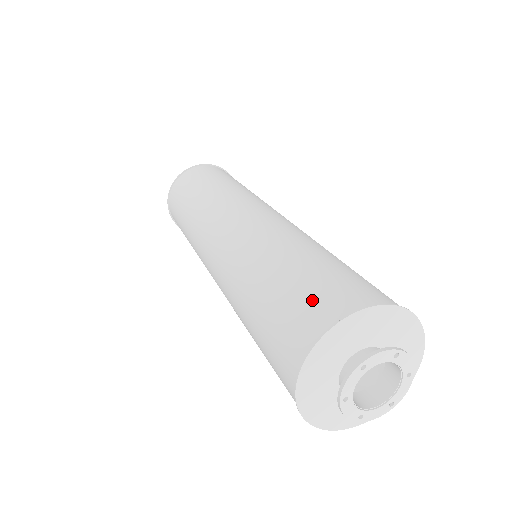
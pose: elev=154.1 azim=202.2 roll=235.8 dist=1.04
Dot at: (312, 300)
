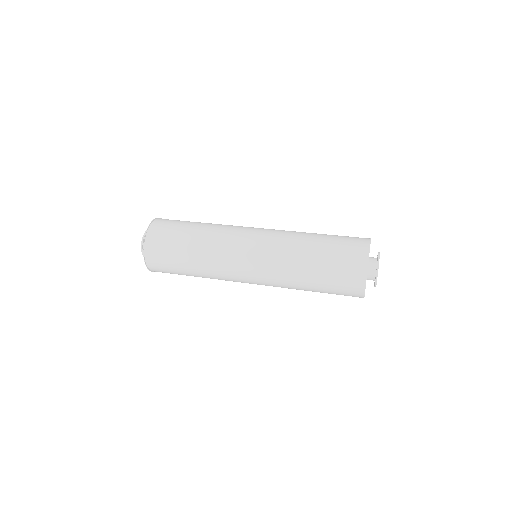
Dot at: (347, 269)
